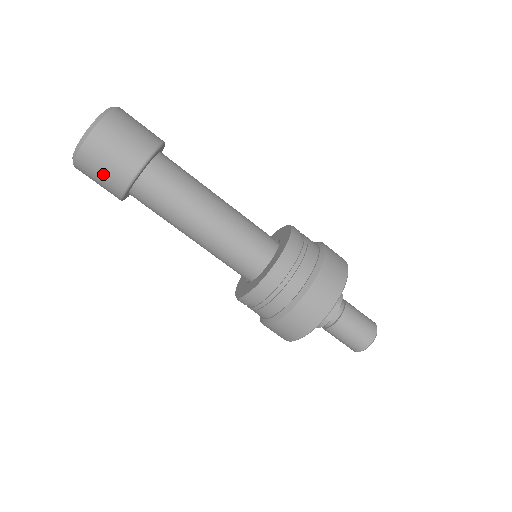
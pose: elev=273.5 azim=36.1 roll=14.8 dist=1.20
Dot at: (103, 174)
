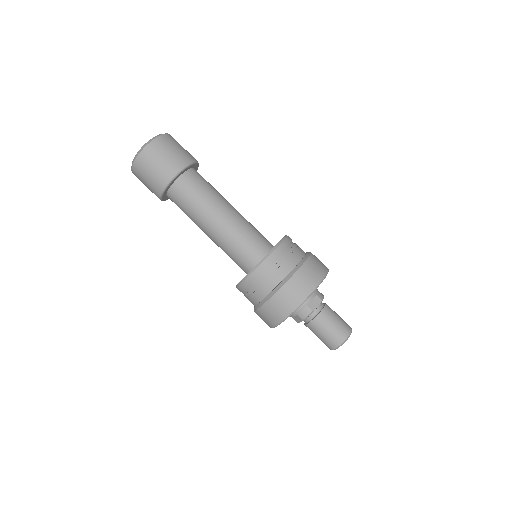
Dot at: (154, 170)
